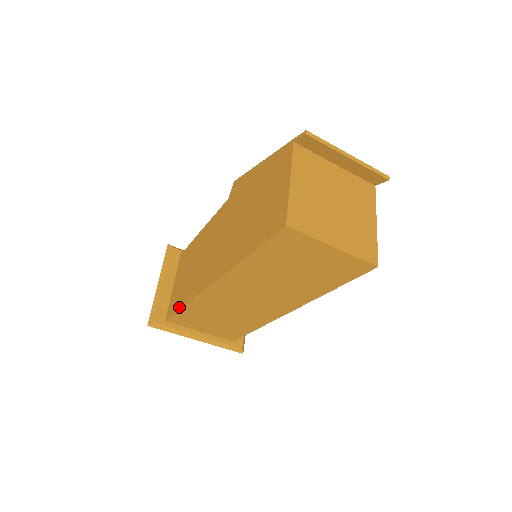
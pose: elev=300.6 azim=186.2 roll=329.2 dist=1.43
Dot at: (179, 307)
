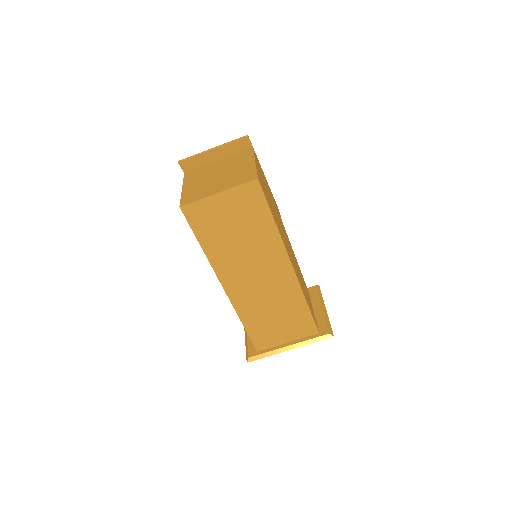
Dot at: (246, 331)
